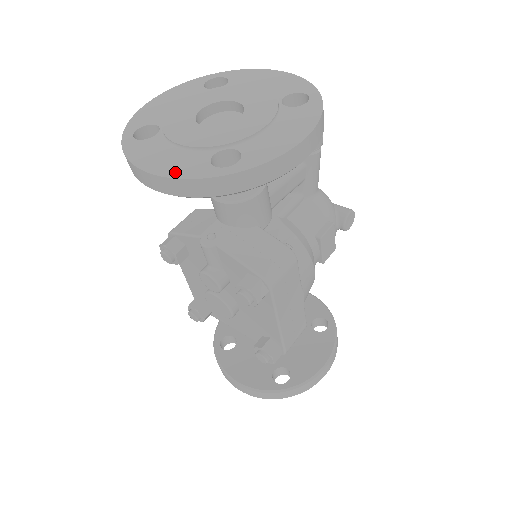
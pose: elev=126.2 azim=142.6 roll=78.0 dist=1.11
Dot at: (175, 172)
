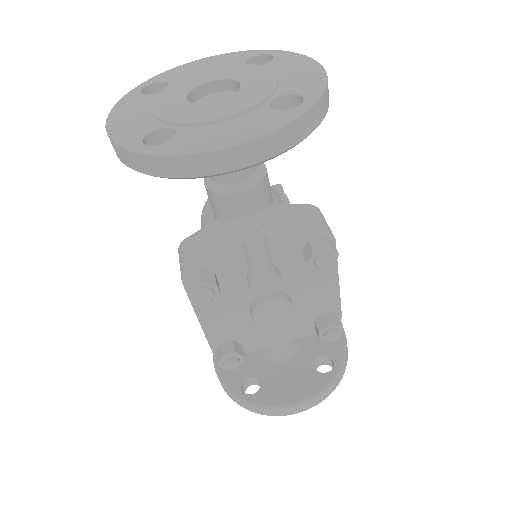
Dot at: (262, 130)
